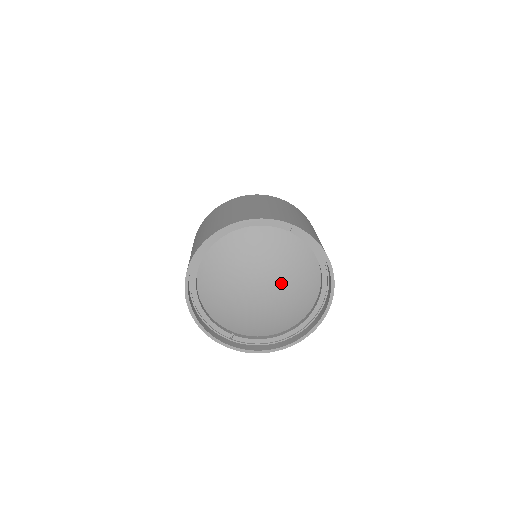
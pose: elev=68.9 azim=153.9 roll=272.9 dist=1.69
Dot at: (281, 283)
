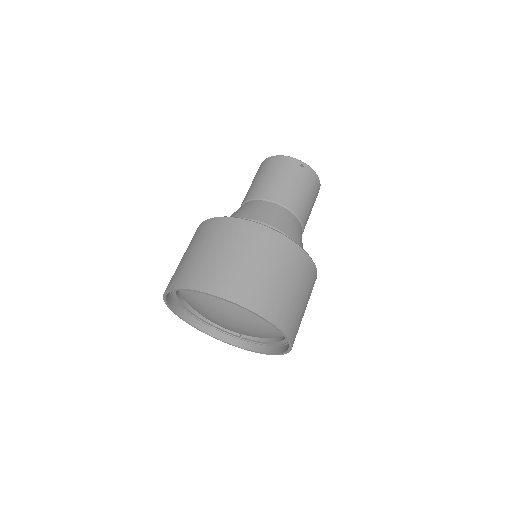
Dot at: (239, 321)
